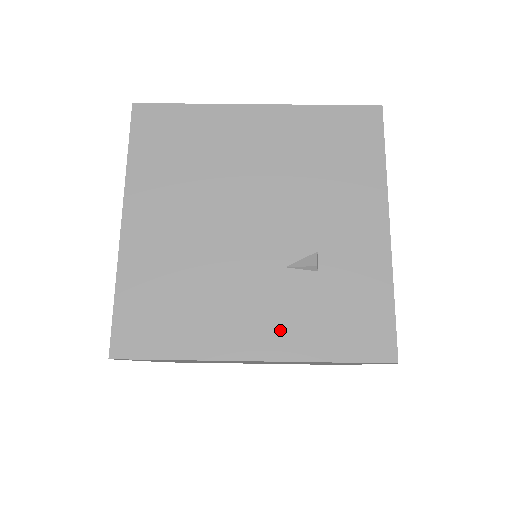
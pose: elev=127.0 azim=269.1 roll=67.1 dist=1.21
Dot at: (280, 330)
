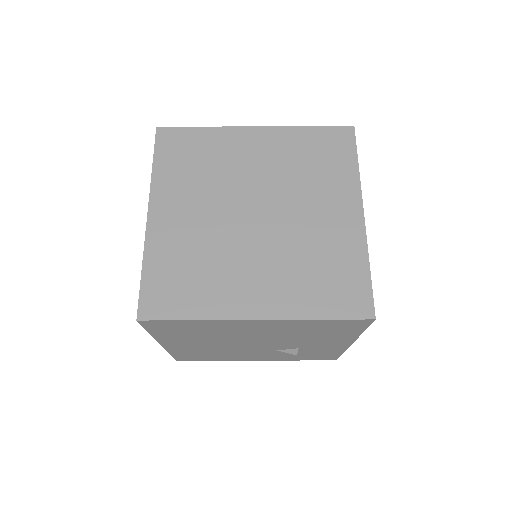
Dot at: (272, 358)
